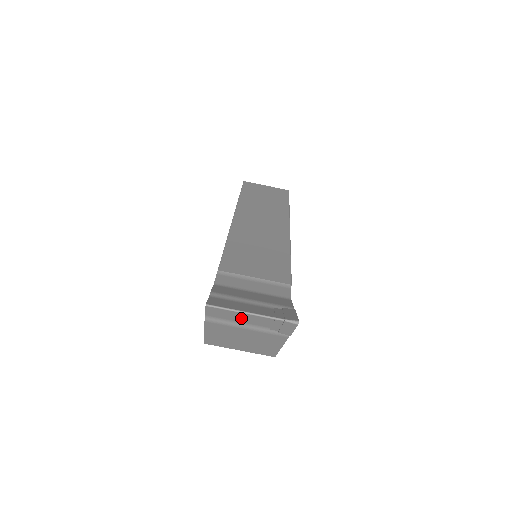
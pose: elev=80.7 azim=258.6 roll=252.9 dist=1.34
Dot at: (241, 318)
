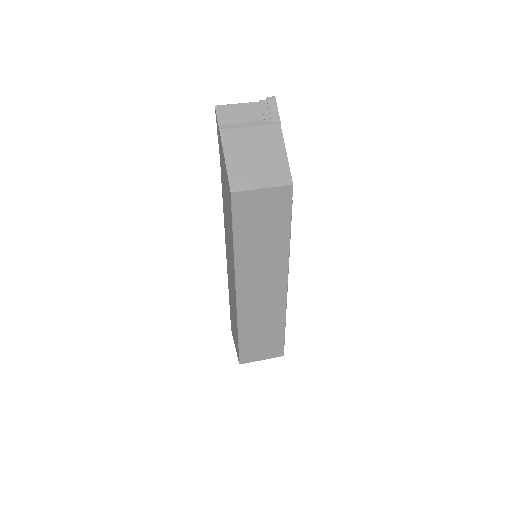
Dot at: (241, 114)
